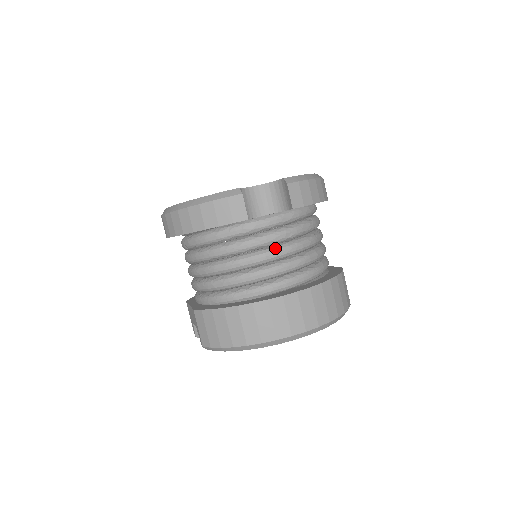
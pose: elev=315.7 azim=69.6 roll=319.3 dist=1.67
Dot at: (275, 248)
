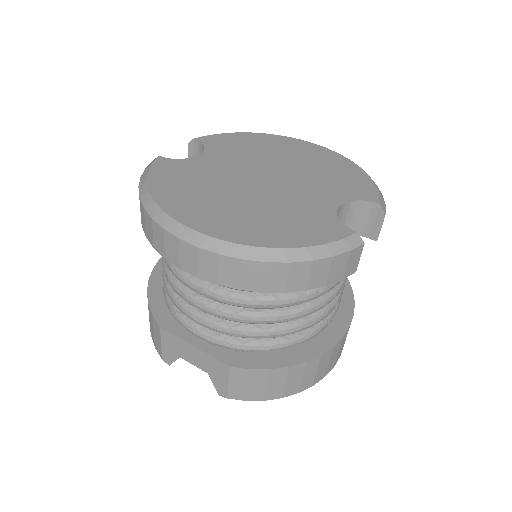
Dot at: (341, 283)
